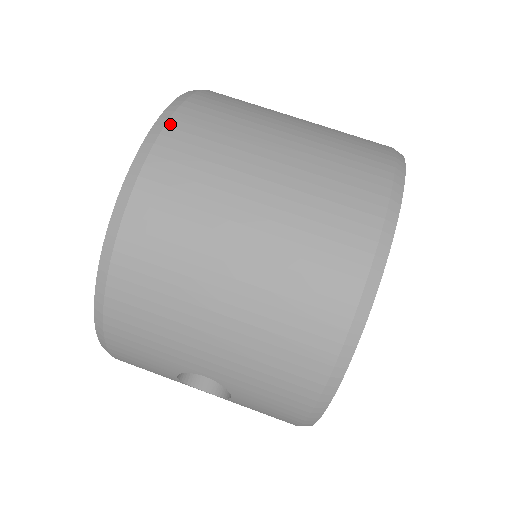
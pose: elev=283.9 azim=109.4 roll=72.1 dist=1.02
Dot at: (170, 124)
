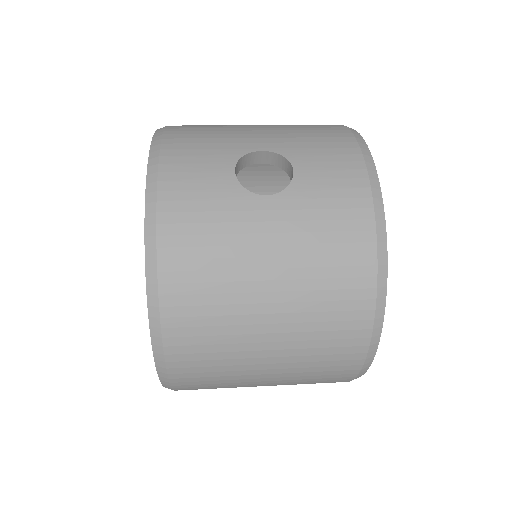
Dot at: occluded
